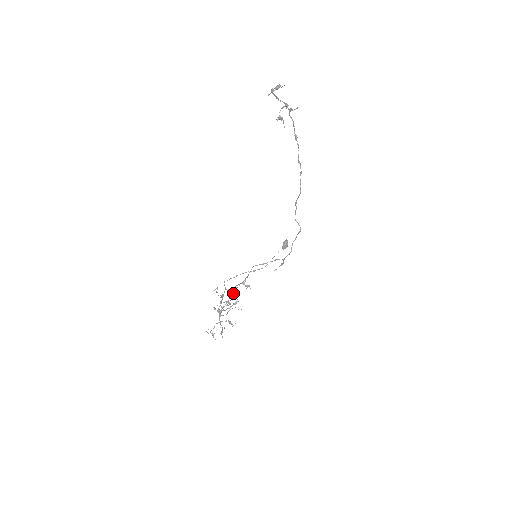
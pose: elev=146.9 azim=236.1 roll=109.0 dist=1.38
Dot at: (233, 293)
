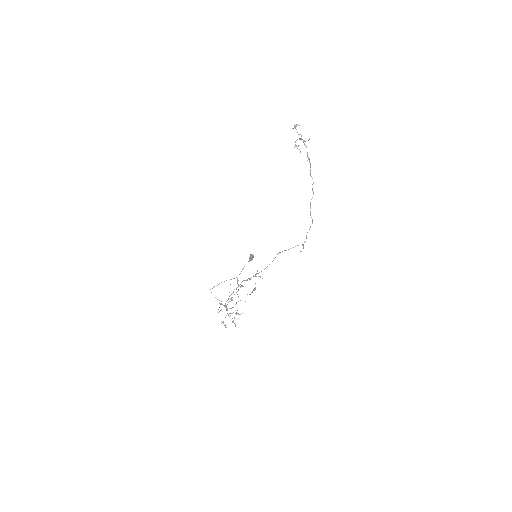
Dot at: (243, 286)
